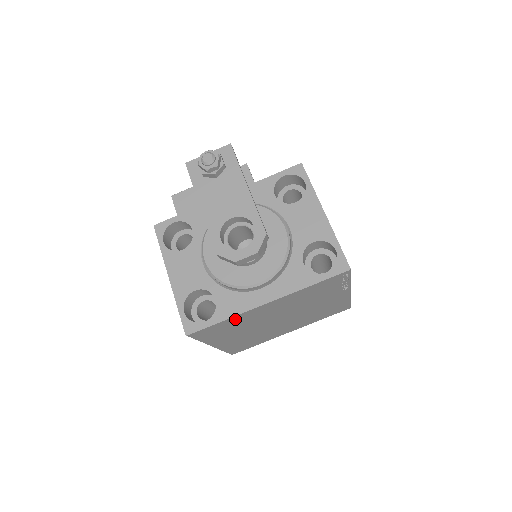
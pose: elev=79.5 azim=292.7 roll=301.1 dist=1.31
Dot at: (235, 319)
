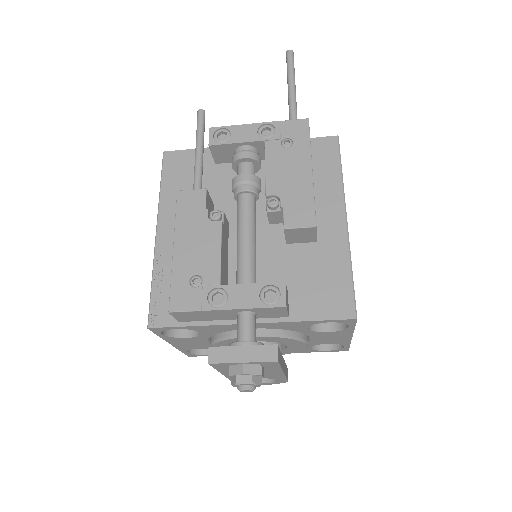
Dot at: occluded
